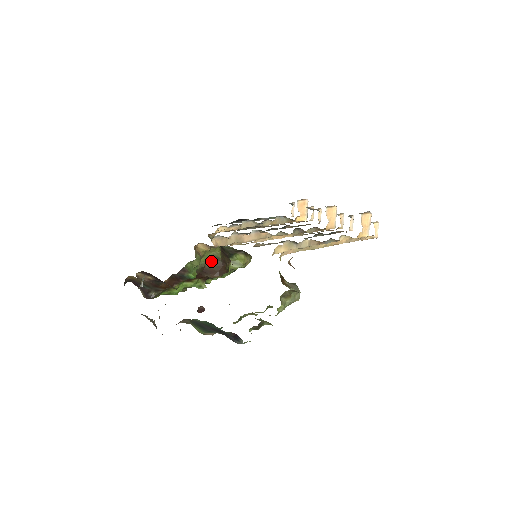
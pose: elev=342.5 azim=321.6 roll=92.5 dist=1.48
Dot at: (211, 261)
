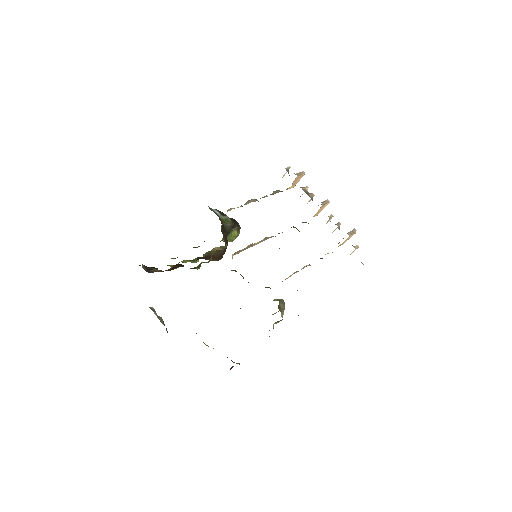
Dot at: (216, 251)
